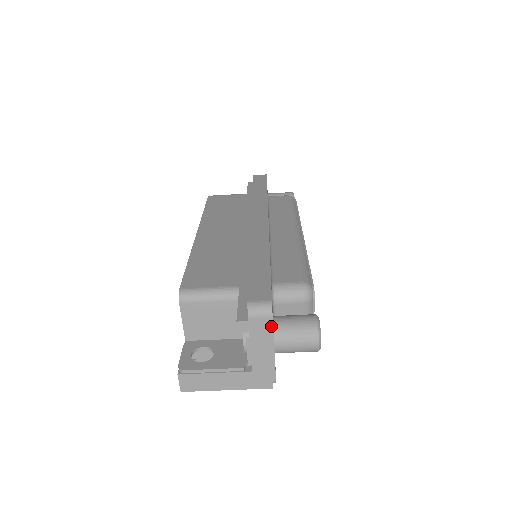
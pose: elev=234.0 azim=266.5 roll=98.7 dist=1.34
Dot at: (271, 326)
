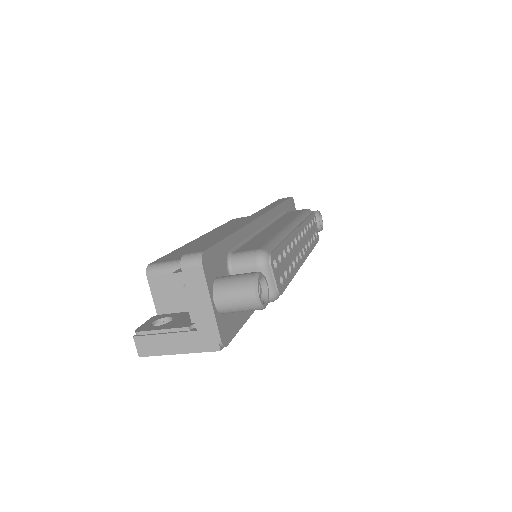
Dot at: (203, 276)
